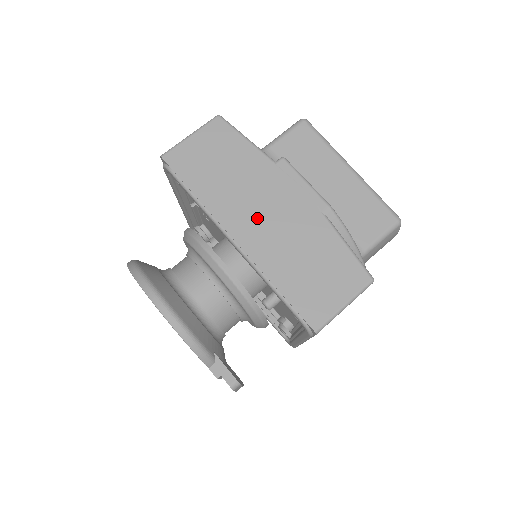
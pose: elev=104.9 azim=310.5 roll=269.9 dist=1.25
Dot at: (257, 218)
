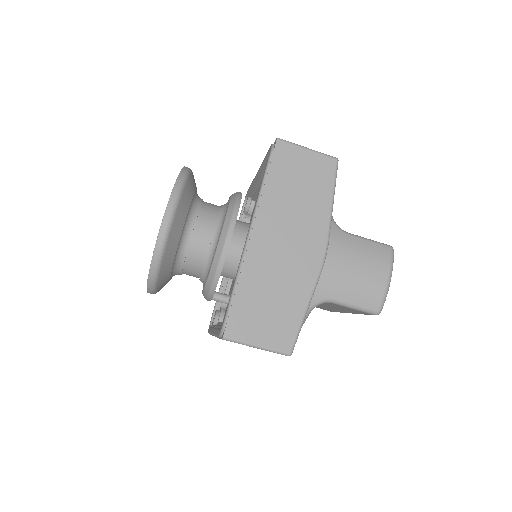
Dot at: occluded
